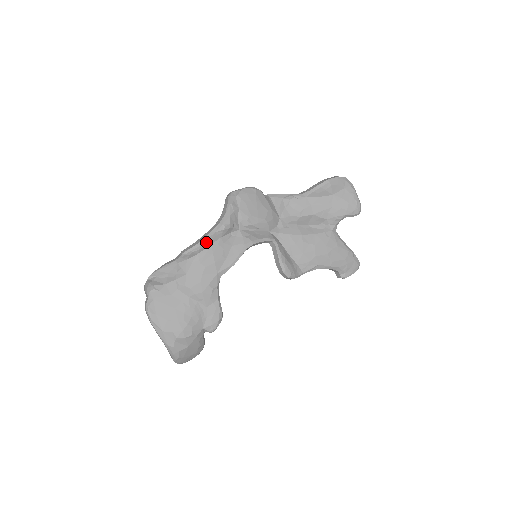
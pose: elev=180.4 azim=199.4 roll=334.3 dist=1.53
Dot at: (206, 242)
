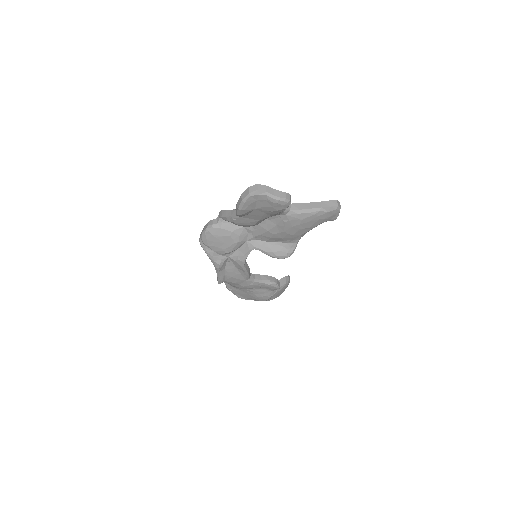
Dot at: (221, 277)
